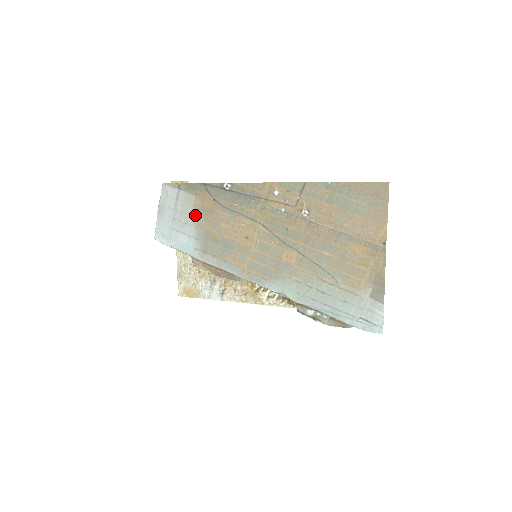
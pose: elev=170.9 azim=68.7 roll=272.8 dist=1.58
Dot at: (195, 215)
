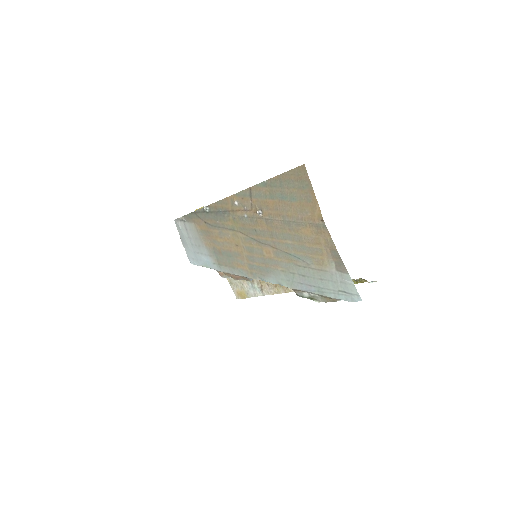
Dot at: (201, 238)
